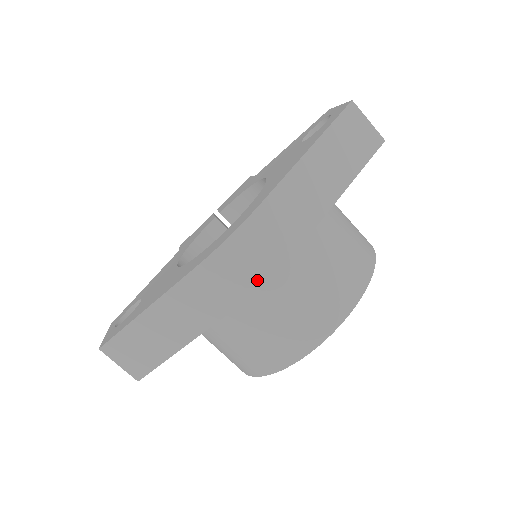
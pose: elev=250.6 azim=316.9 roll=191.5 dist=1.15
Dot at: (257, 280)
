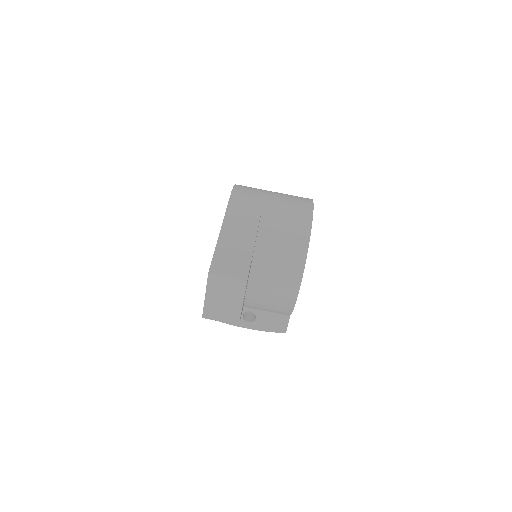
Dot at: (260, 195)
